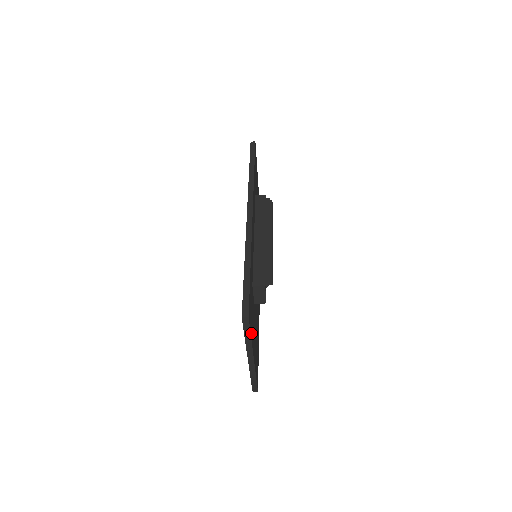
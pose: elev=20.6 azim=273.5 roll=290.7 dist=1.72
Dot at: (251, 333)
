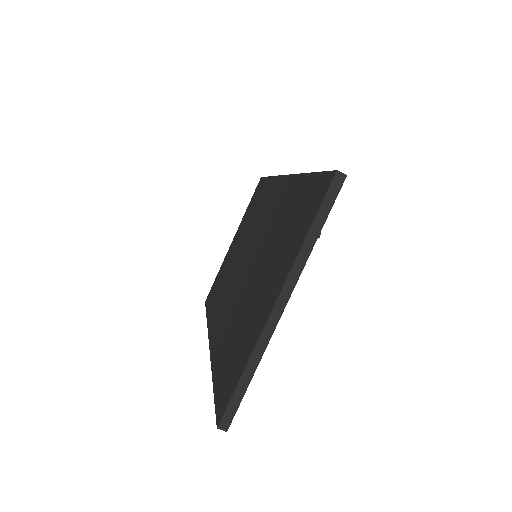
Dot at: occluded
